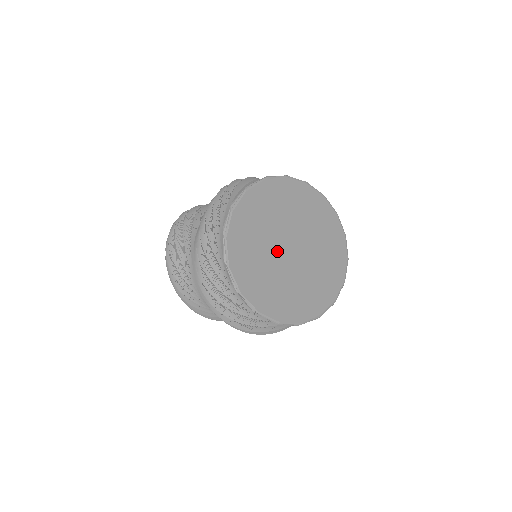
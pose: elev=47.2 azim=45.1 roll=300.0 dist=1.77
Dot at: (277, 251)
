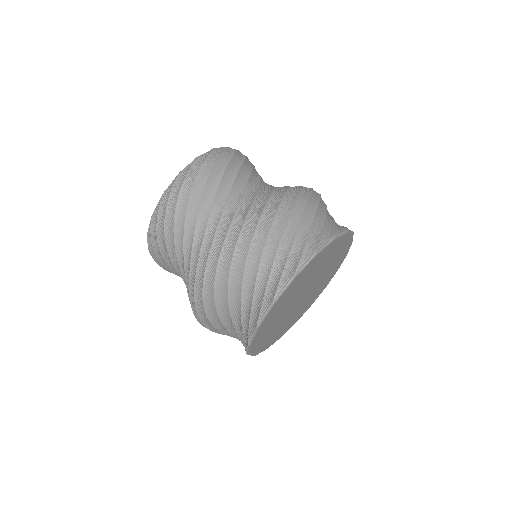
Dot at: (298, 296)
